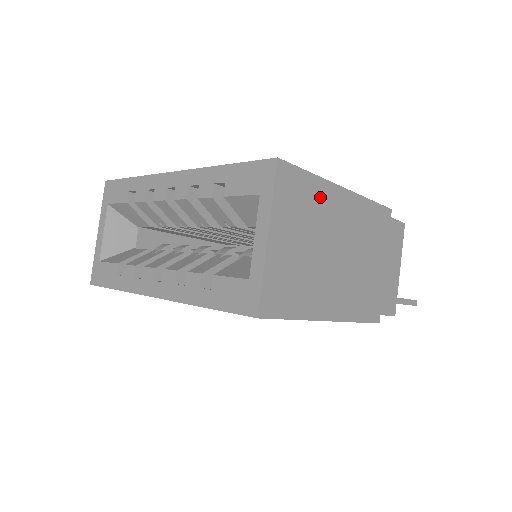
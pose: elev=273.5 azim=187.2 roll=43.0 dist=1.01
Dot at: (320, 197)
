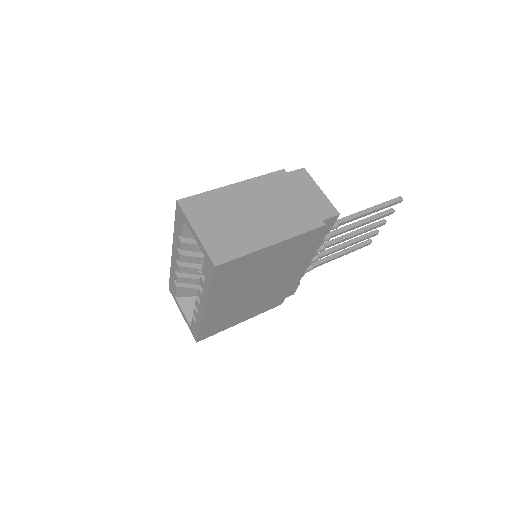
Dot at: (218, 198)
